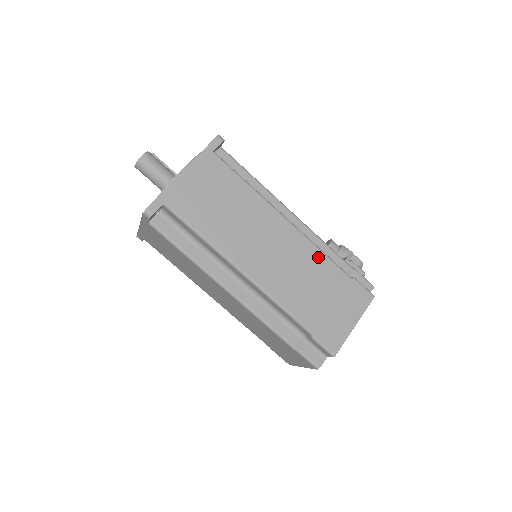
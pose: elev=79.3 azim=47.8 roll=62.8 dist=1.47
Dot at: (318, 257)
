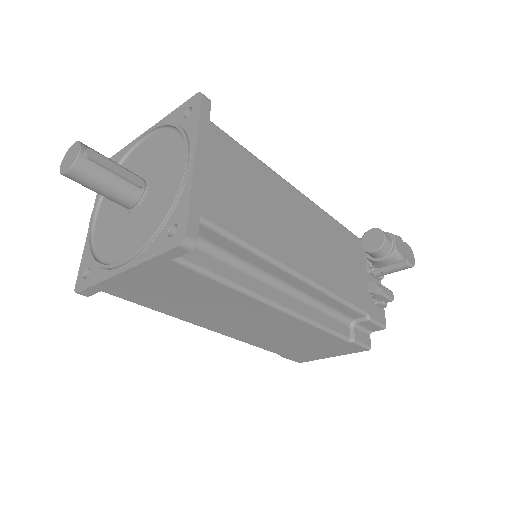
Dot at: (312, 331)
